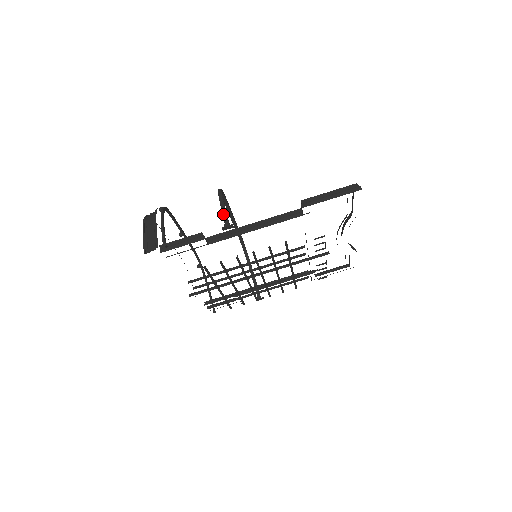
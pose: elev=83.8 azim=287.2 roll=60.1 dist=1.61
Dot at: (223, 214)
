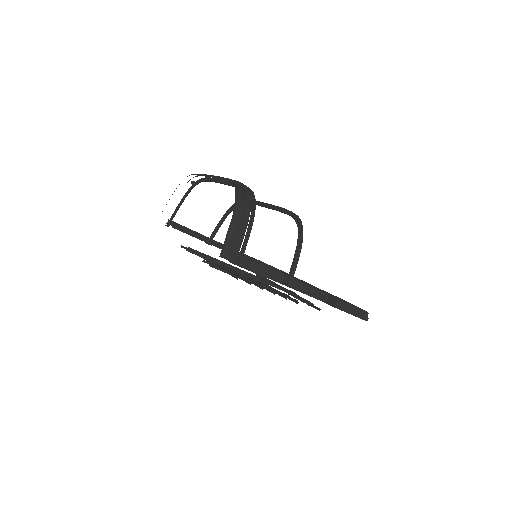
Dot at: (294, 270)
